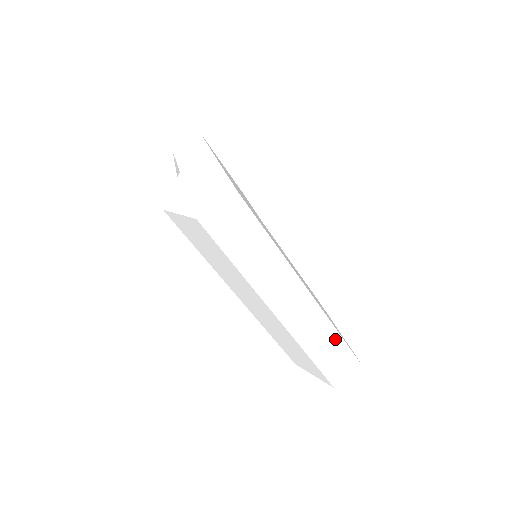
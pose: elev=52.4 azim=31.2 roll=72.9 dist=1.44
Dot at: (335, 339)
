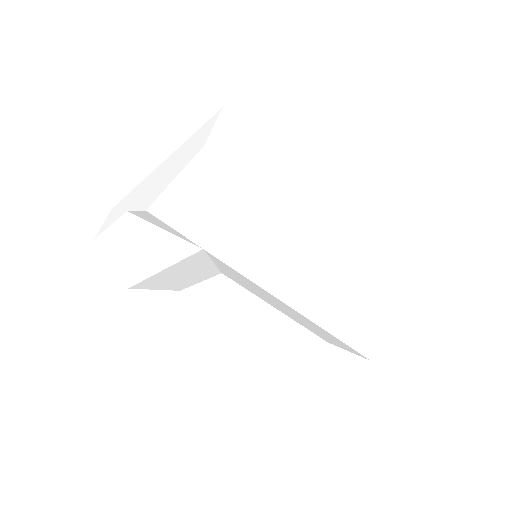
Dot at: (392, 261)
